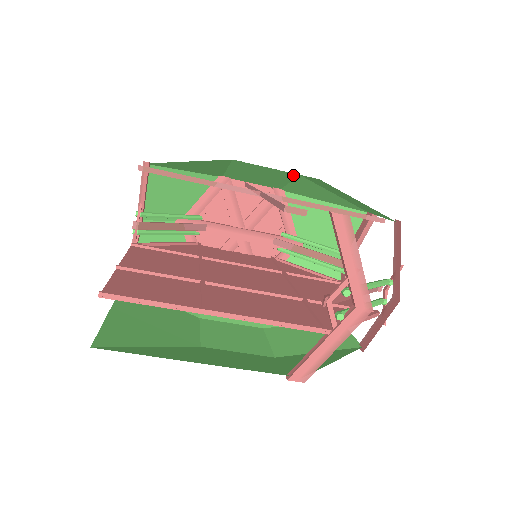
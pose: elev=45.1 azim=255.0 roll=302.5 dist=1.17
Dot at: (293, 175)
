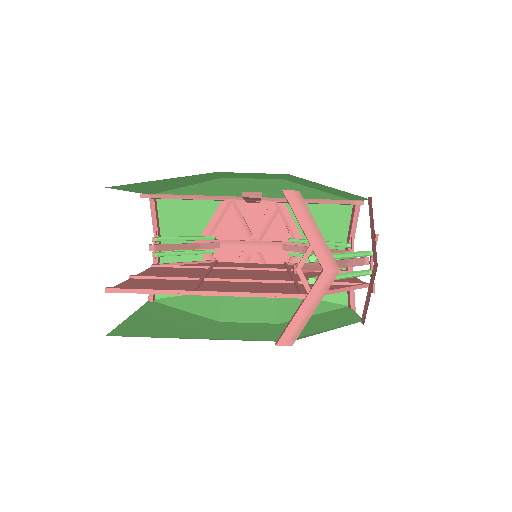
Dot at: (279, 181)
